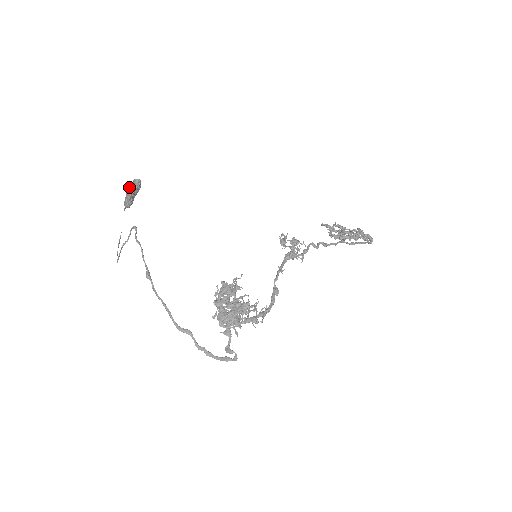
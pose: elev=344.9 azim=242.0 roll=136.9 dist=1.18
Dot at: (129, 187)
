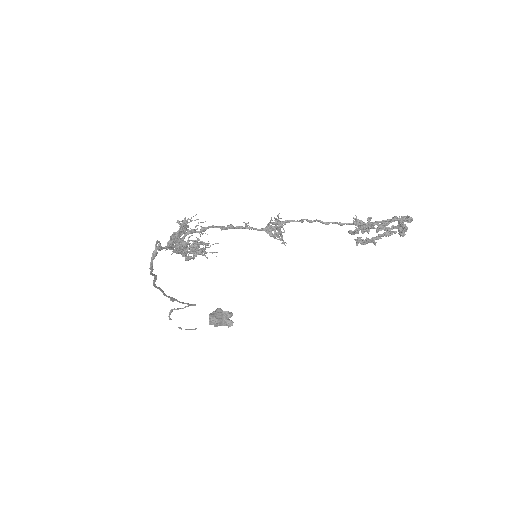
Dot at: (216, 310)
